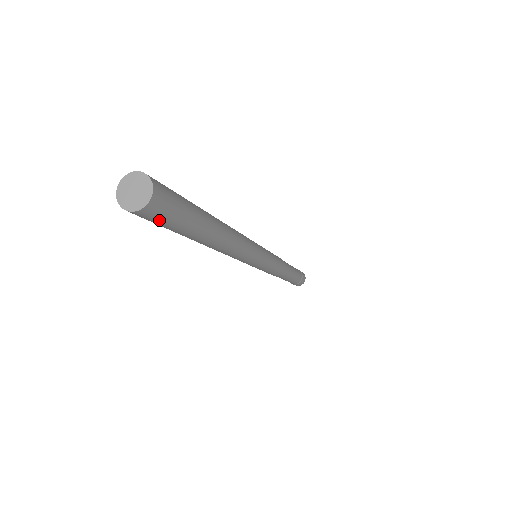
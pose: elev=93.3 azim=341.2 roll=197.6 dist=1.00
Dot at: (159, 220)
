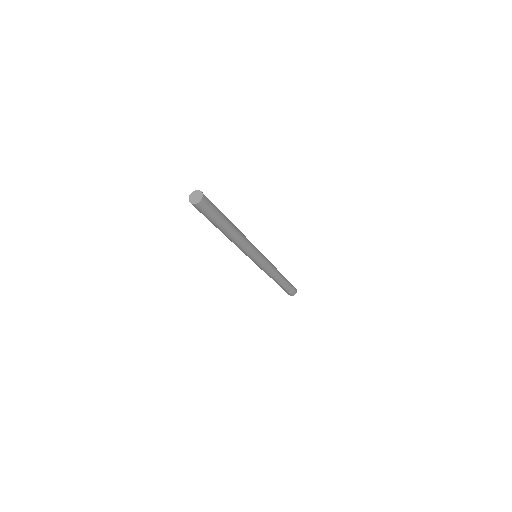
Dot at: (207, 209)
